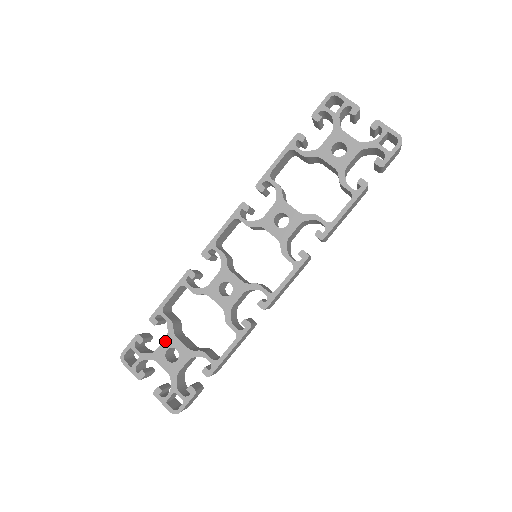
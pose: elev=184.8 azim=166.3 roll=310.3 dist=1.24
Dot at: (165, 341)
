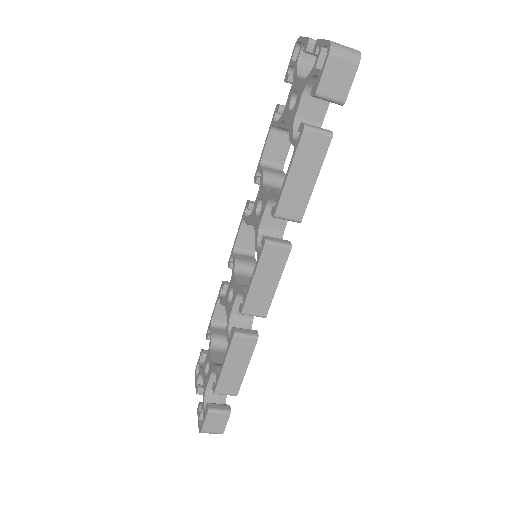
Dot at: (207, 355)
